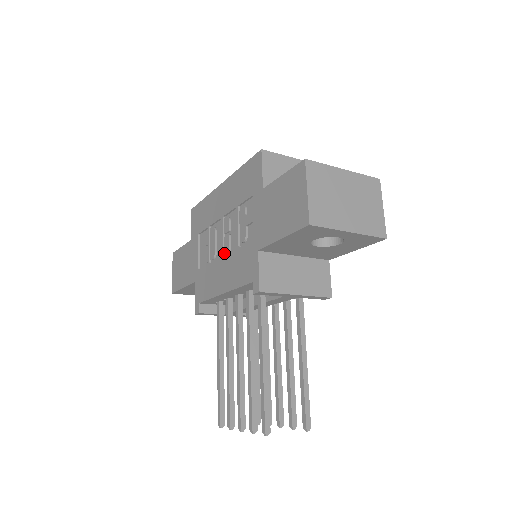
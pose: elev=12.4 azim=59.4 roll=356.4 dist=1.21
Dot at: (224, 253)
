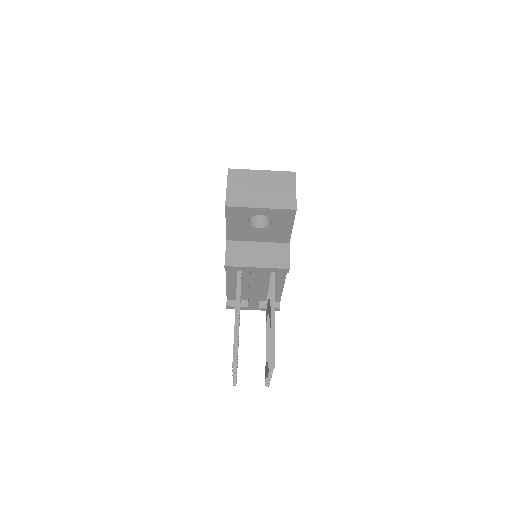
Dot at: occluded
